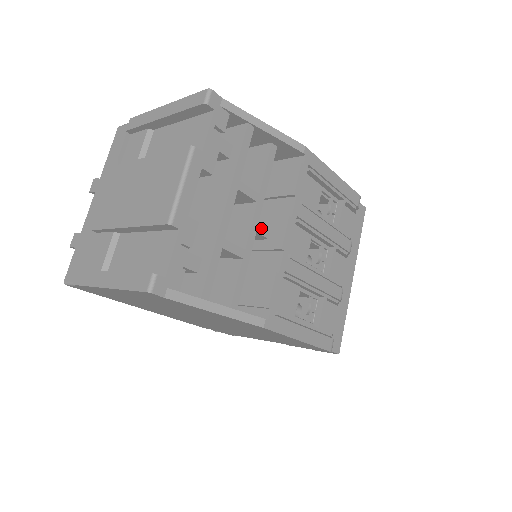
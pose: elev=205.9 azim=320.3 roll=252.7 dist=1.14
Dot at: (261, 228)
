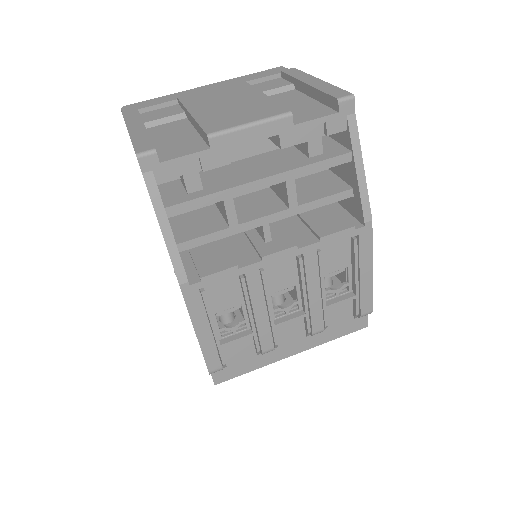
Dot at: occluded
